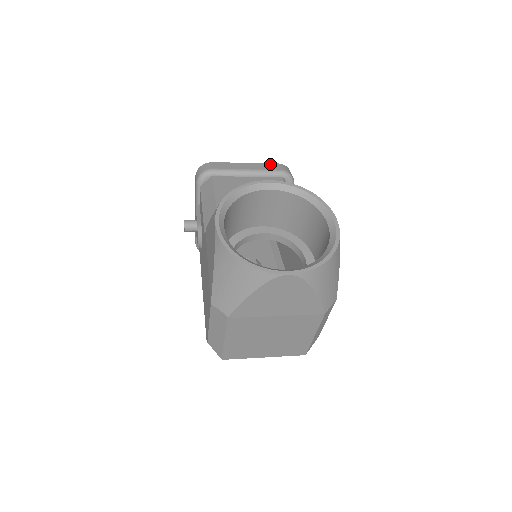
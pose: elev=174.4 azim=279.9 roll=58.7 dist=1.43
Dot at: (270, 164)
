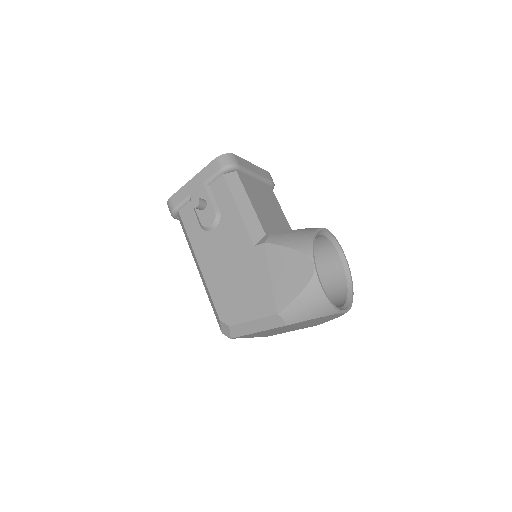
Dot at: (265, 171)
